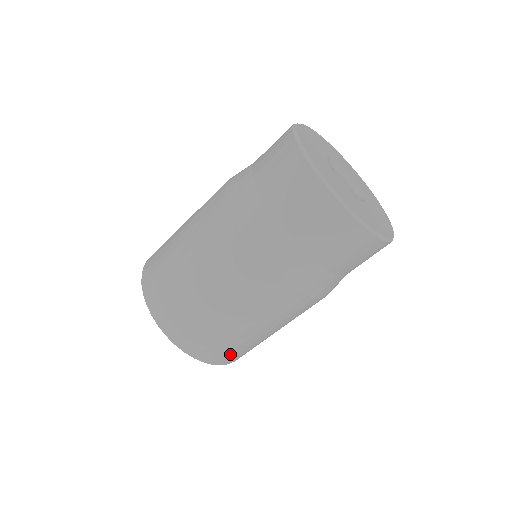
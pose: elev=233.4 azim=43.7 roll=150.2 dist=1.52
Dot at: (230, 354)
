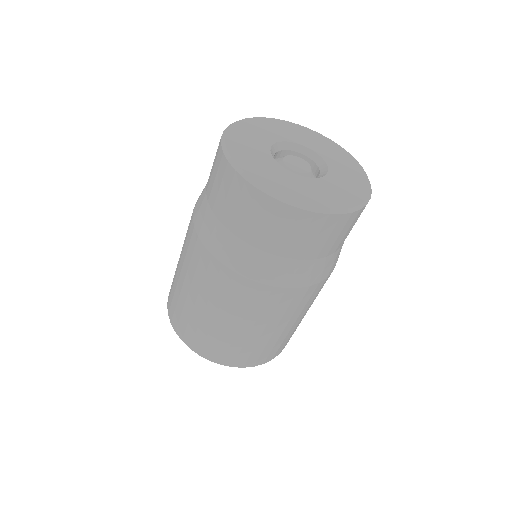
Dot at: occluded
